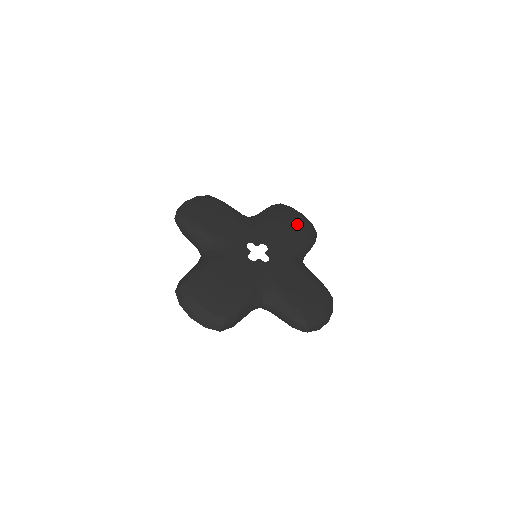
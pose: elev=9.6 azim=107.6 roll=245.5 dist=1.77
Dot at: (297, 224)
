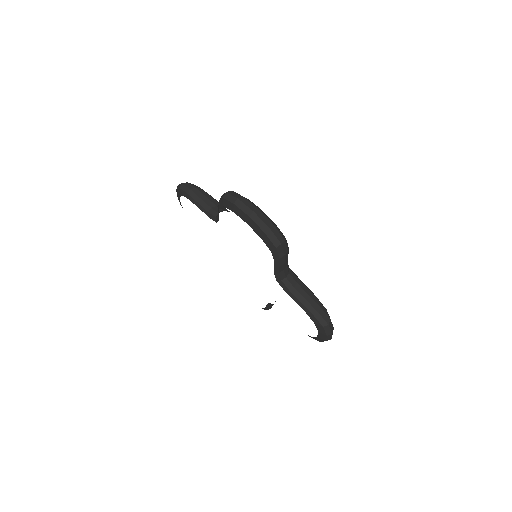
Dot at: occluded
